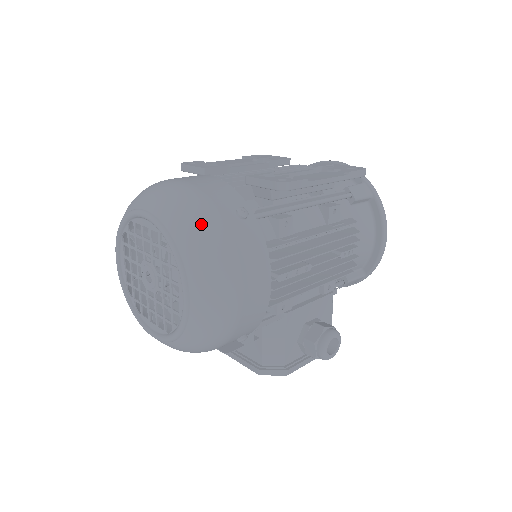
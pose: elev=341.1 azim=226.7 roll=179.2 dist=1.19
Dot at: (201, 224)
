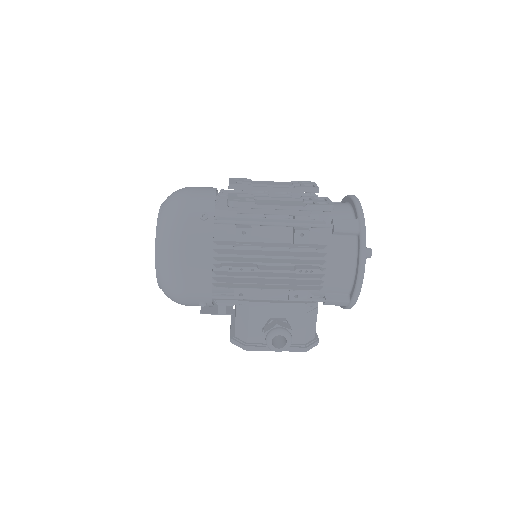
Dot at: (172, 217)
